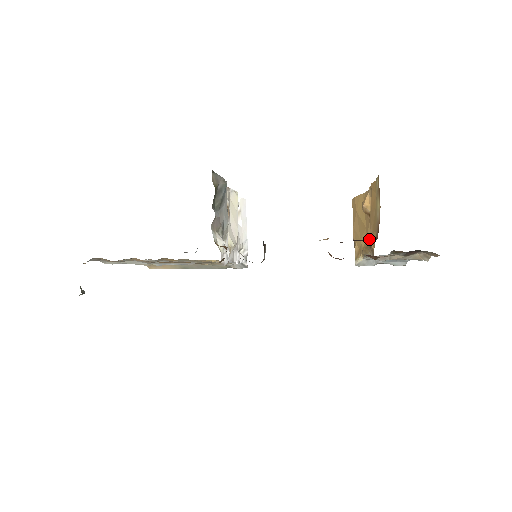
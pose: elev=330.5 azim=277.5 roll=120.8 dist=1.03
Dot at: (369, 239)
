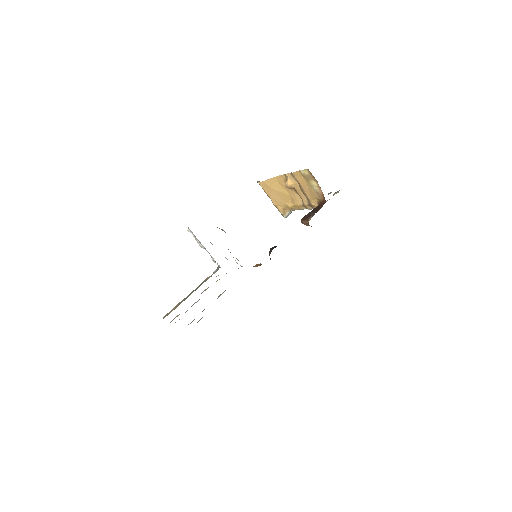
Dot at: (304, 202)
